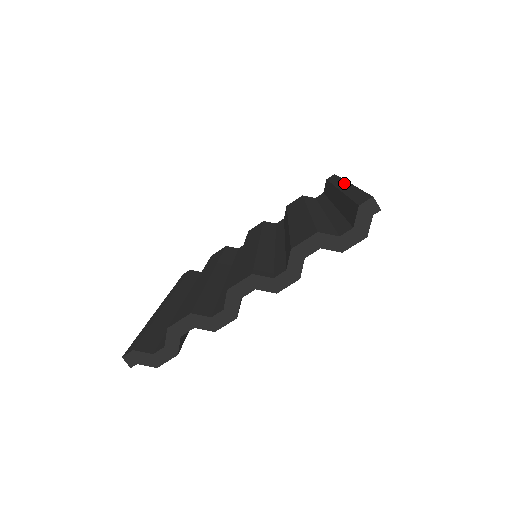
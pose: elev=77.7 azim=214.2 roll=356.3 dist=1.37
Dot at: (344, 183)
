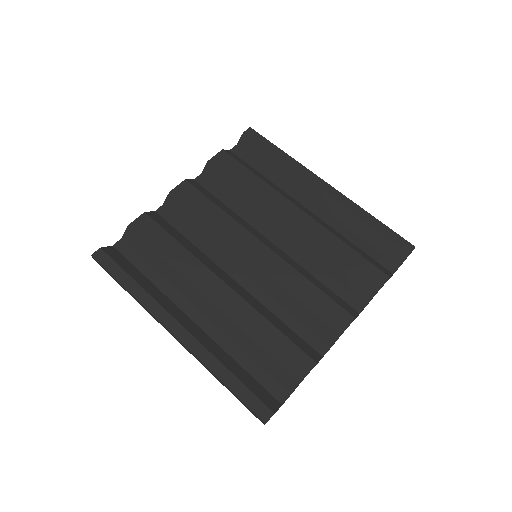
Dot at: (319, 180)
